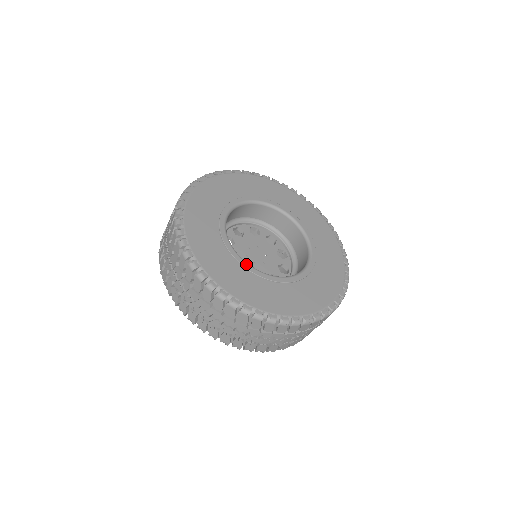
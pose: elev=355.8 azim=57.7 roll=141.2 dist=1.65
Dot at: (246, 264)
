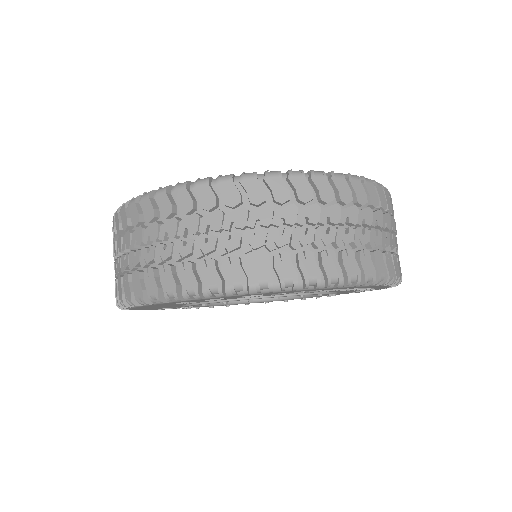
Dot at: occluded
